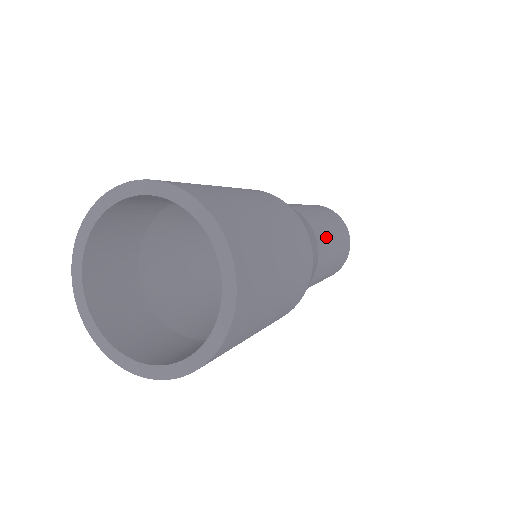
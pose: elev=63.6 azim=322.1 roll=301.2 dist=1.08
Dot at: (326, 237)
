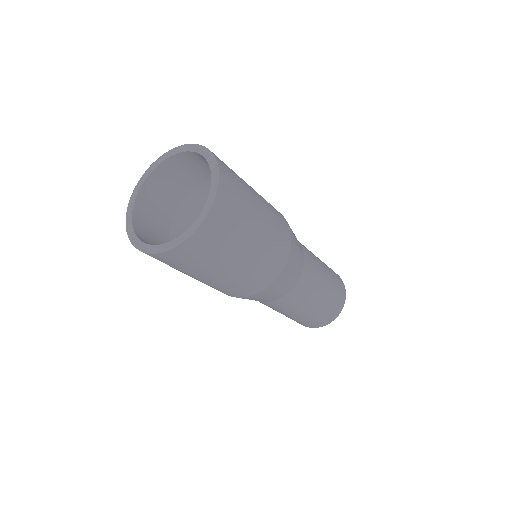
Dot at: (315, 262)
